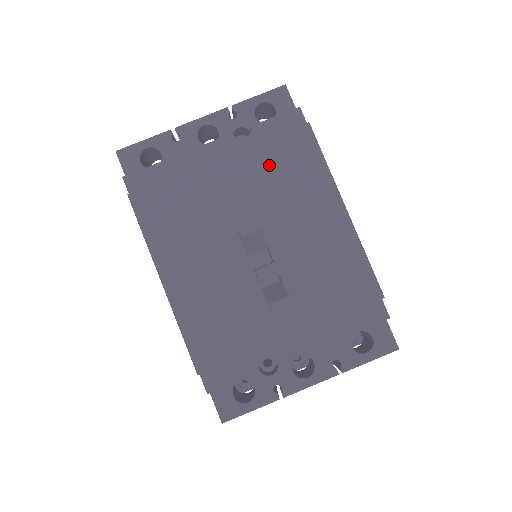
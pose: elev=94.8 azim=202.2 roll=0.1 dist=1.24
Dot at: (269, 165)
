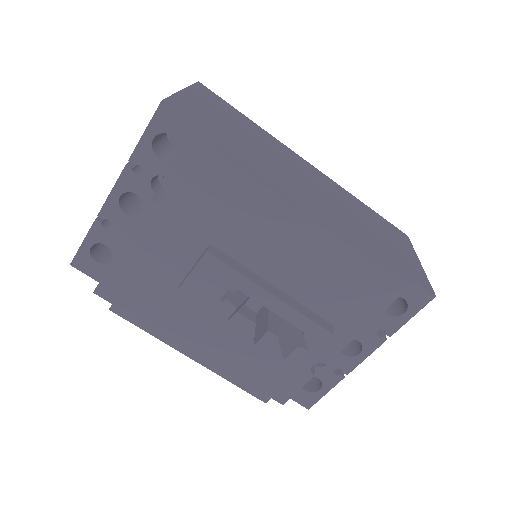
Dot at: (205, 218)
